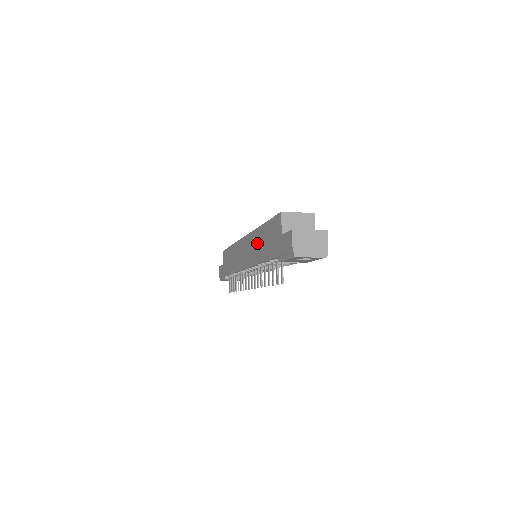
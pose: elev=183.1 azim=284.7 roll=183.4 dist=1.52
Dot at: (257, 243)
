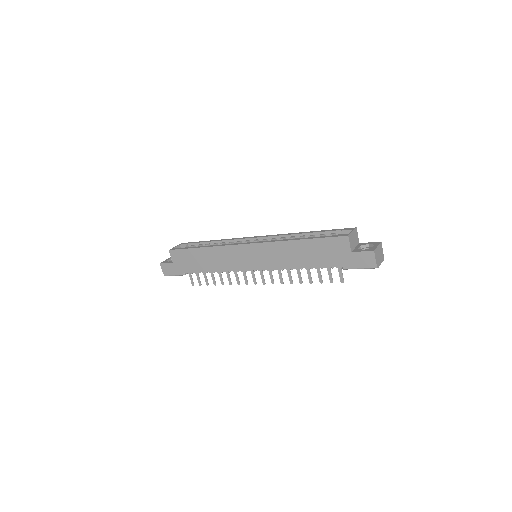
Dot at: (289, 253)
